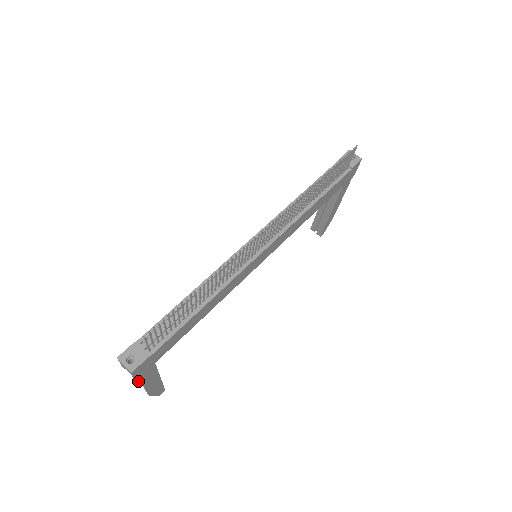
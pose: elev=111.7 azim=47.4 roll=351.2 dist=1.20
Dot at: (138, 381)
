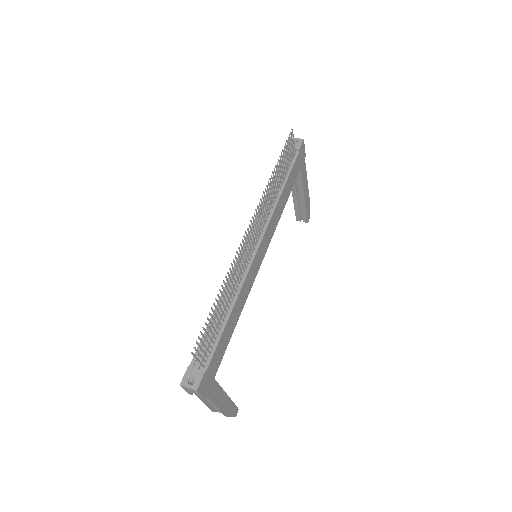
Dot at: (211, 408)
